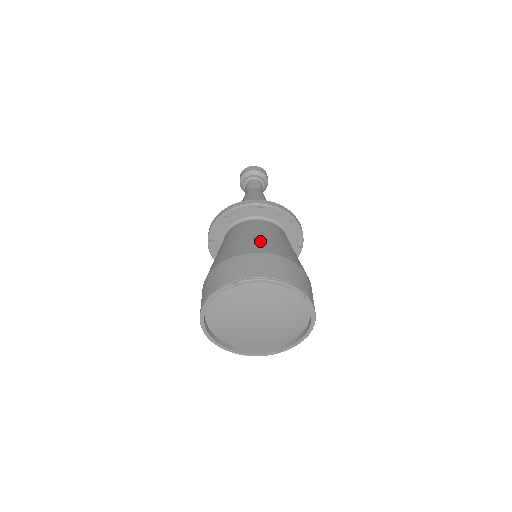
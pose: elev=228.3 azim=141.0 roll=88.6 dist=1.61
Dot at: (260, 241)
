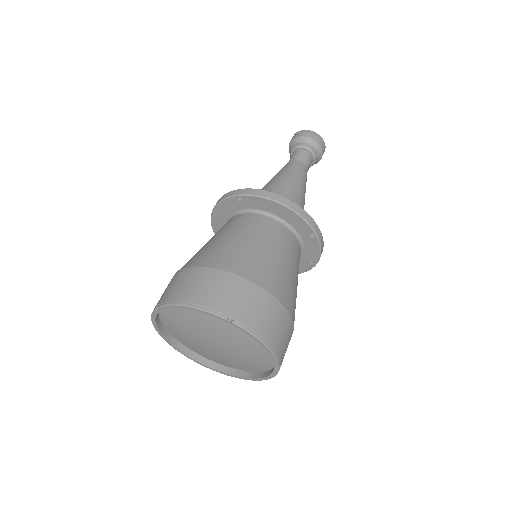
Dot at: (212, 248)
